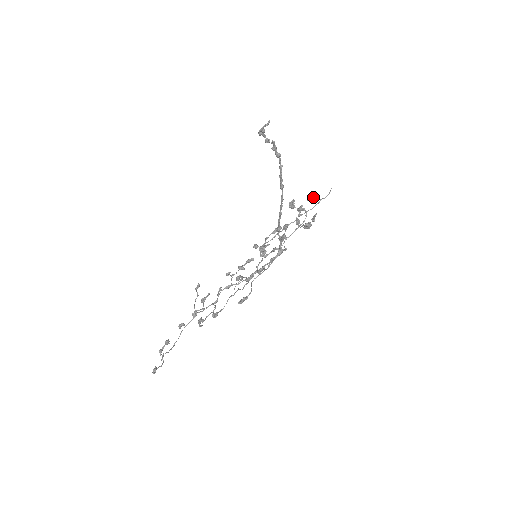
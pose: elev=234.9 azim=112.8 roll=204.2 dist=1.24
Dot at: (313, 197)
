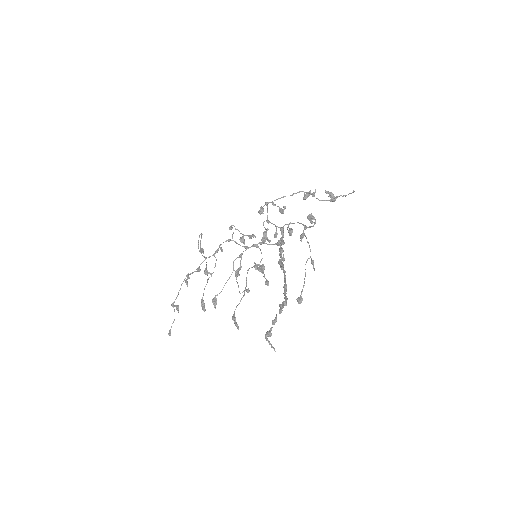
Dot at: occluded
